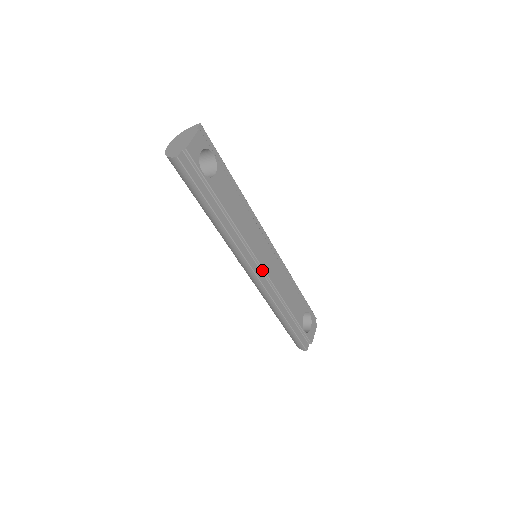
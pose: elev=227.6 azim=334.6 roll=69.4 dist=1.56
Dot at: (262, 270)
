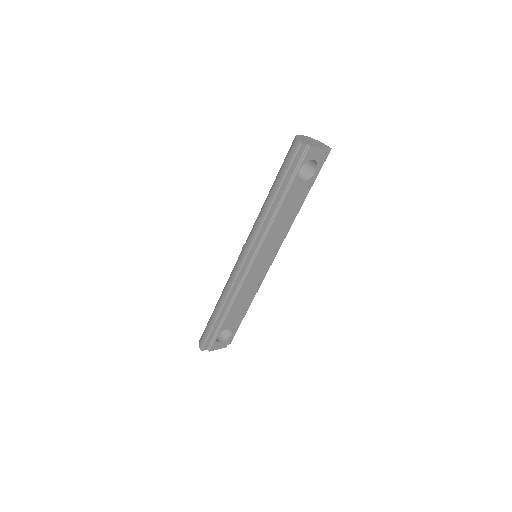
Dot at: (249, 266)
